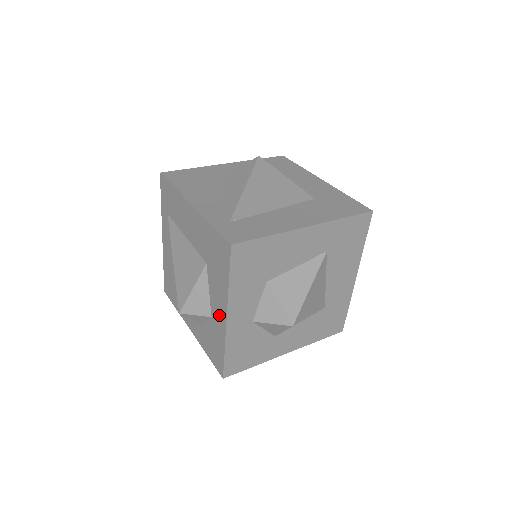
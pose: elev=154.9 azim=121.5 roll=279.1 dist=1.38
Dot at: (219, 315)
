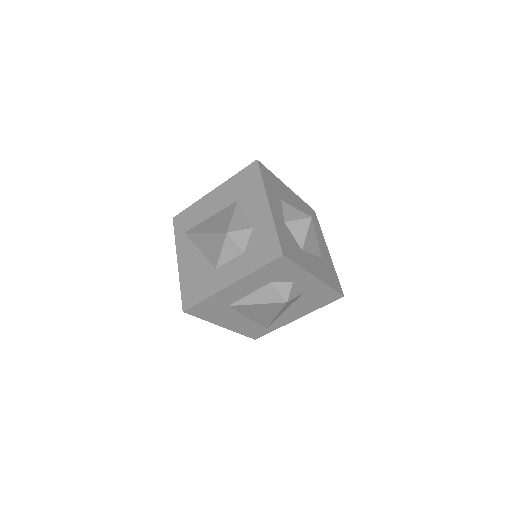
Dot at: (261, 213)
